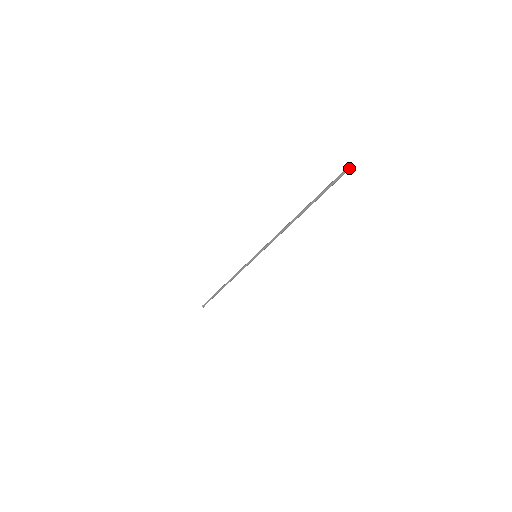
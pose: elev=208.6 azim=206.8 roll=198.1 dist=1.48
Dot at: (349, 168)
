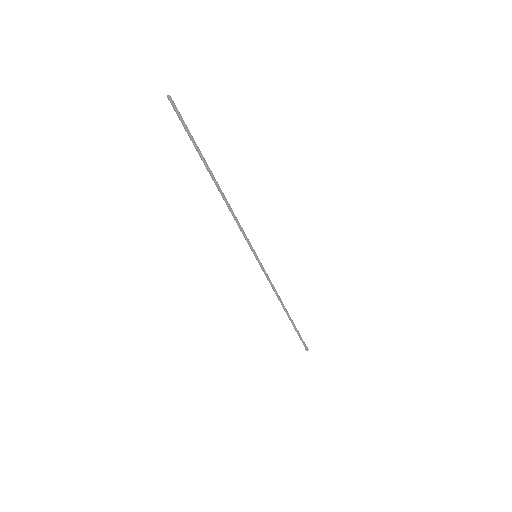
Dot at: (168, 96)
